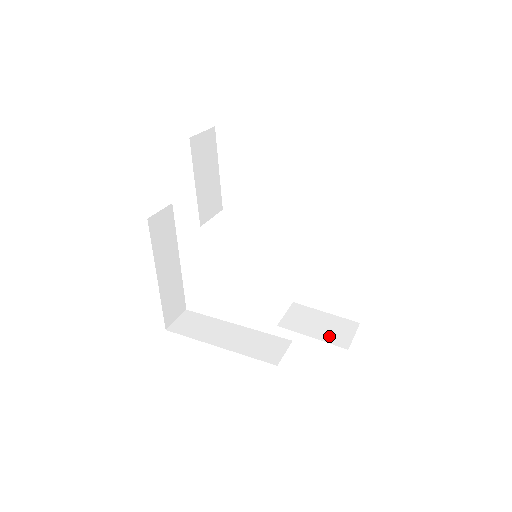
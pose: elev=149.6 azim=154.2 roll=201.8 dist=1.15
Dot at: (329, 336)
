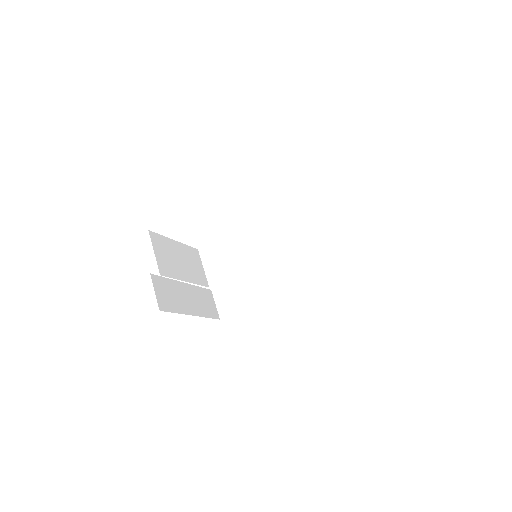
Dot at: (344, 248)
